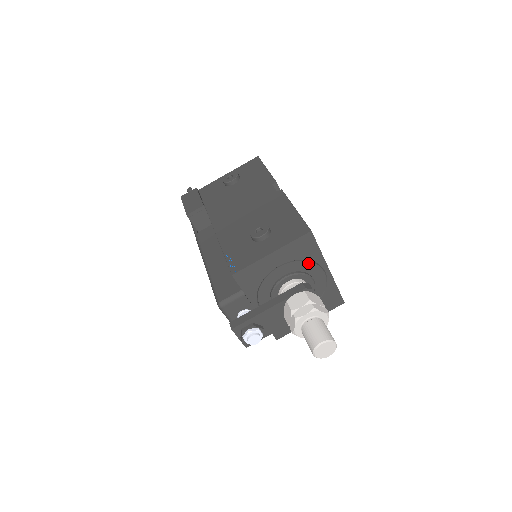
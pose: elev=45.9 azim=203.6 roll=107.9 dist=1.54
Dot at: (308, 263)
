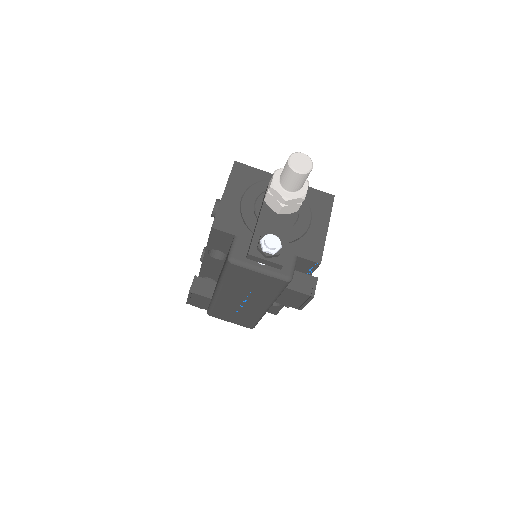
Dot at: (262, 184)
